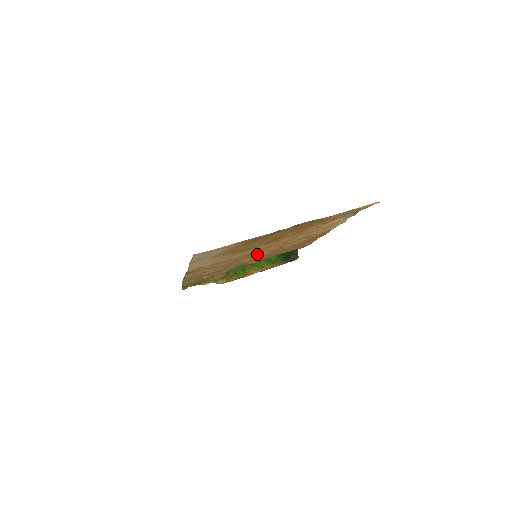
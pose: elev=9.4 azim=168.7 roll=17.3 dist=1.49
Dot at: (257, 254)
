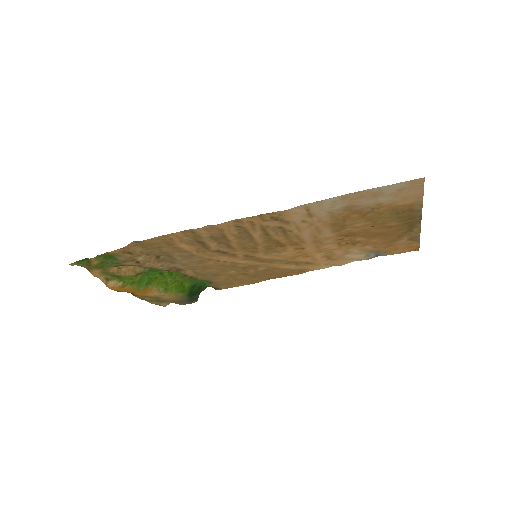
Dot at: (263, 253)
